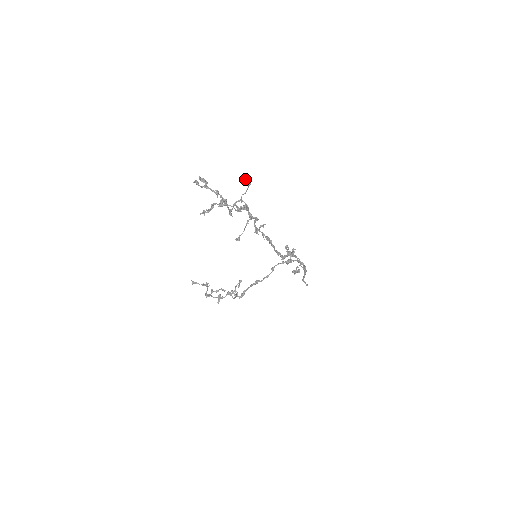
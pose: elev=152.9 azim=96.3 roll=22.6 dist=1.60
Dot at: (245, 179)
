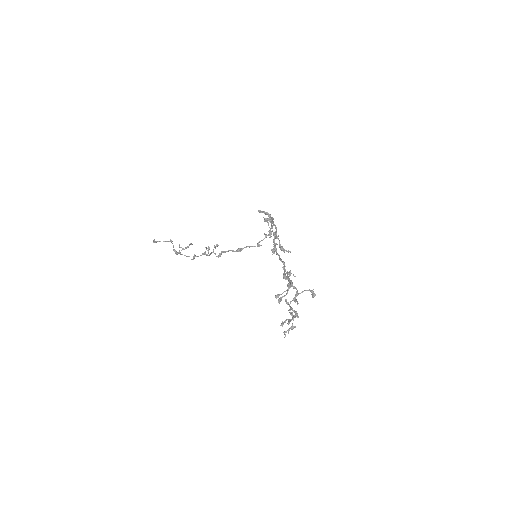
Dot at: (314, 296)
